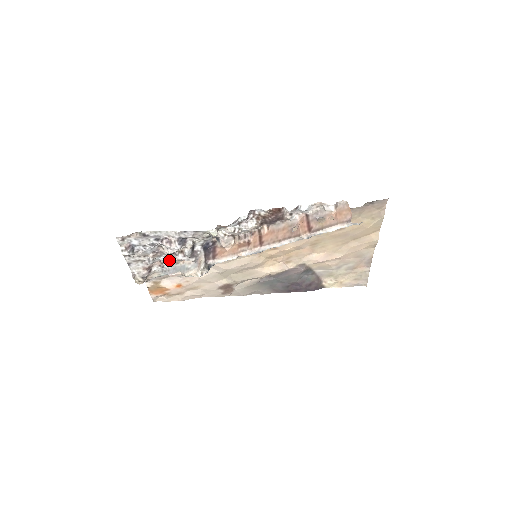
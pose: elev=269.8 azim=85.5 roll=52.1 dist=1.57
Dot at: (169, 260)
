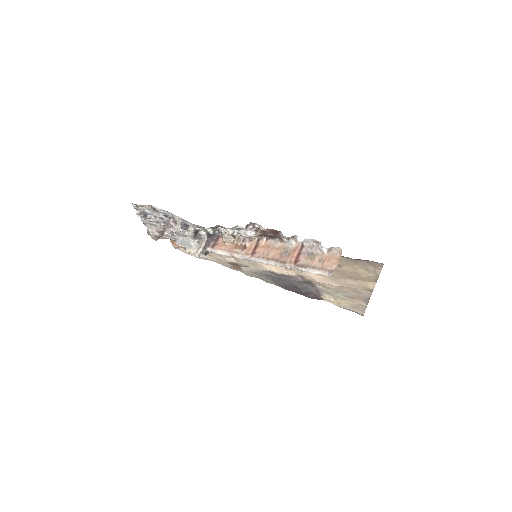
Dot at: (178, 232)
